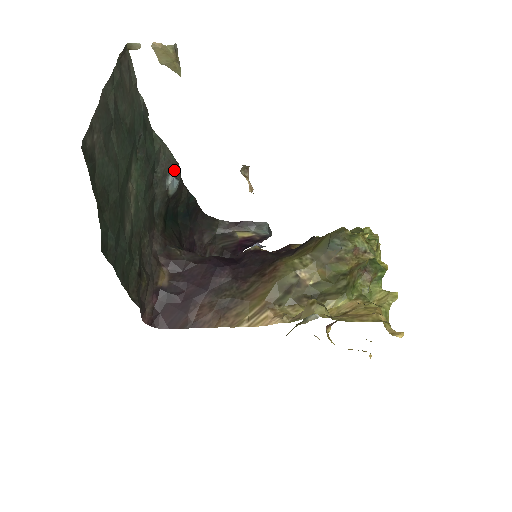
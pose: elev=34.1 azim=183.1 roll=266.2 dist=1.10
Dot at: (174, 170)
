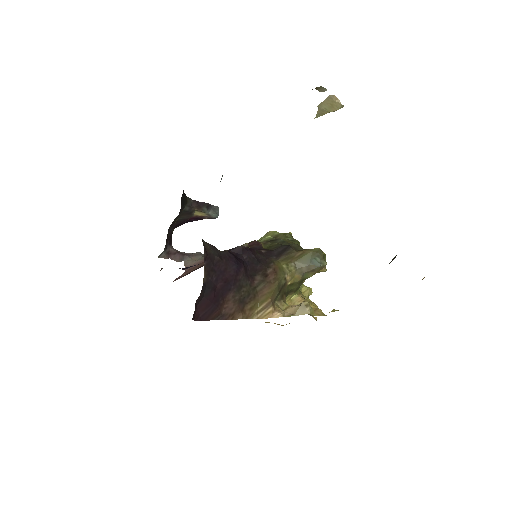
Dot at: occluded
